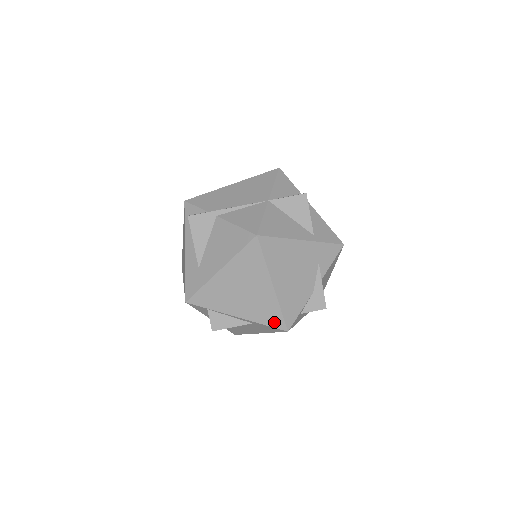
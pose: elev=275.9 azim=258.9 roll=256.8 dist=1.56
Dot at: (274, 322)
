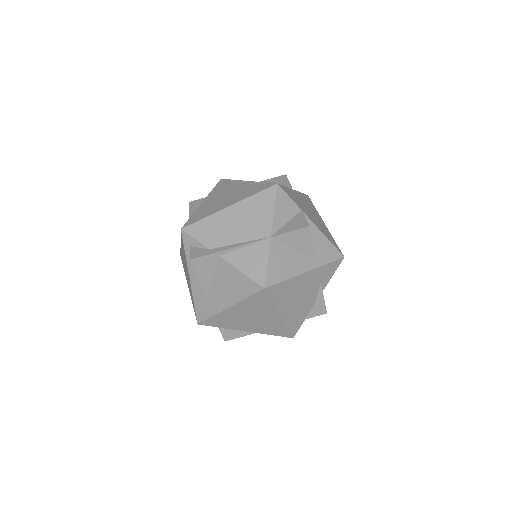
Dot at: (281, 334)
